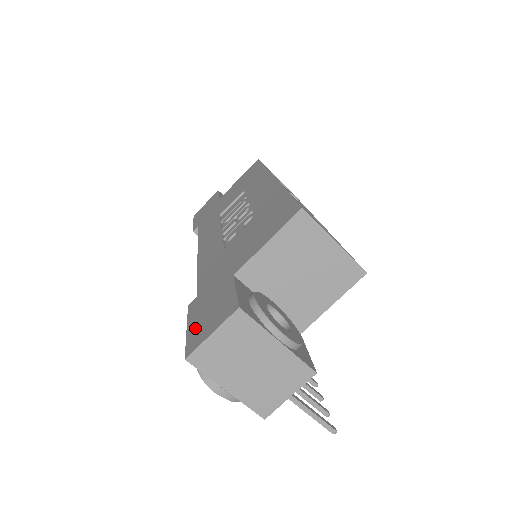
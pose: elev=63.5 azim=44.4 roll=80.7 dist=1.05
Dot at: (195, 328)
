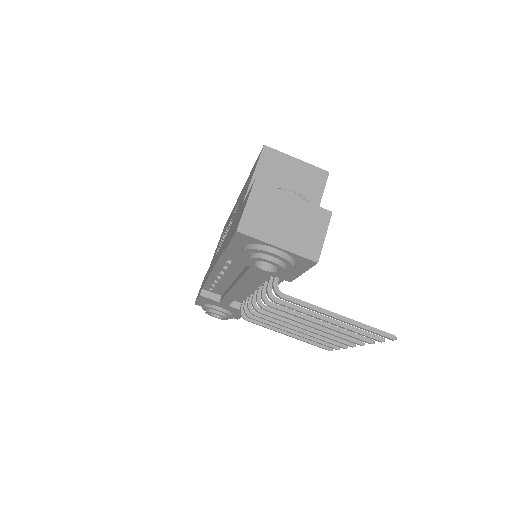
Dot at: (234, 231)
